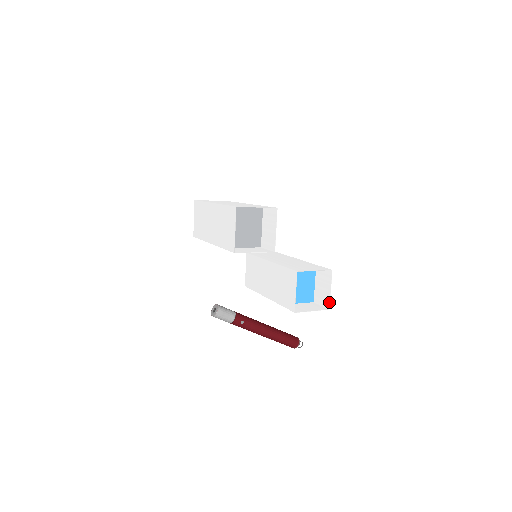
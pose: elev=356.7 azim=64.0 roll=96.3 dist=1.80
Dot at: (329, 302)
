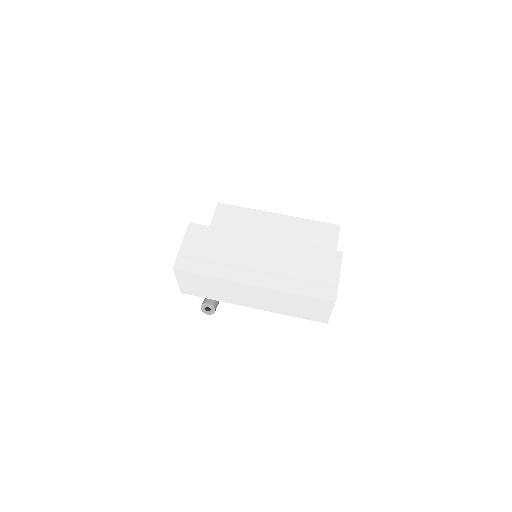
Dot at: occluded
